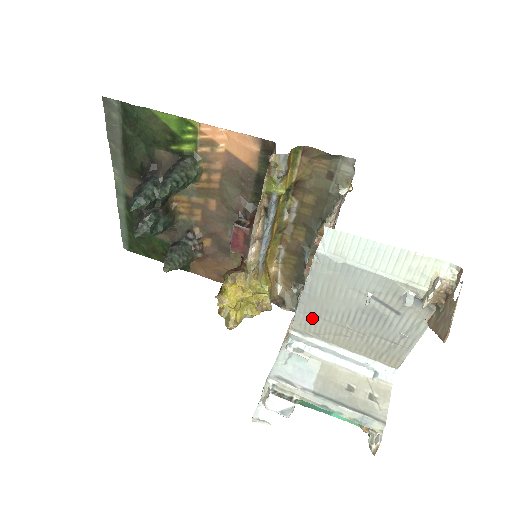
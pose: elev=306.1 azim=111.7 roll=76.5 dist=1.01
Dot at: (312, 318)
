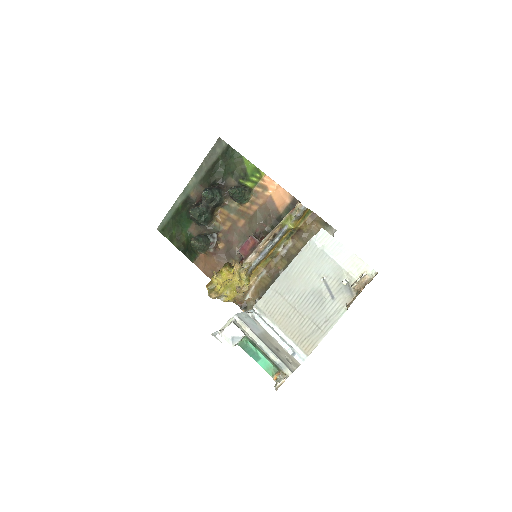
Dot at: (276, 296)
